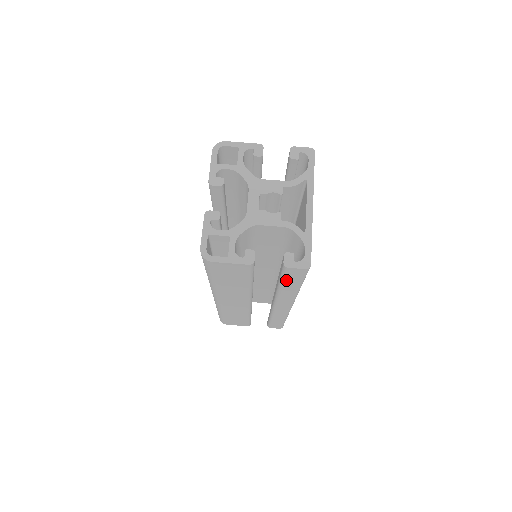
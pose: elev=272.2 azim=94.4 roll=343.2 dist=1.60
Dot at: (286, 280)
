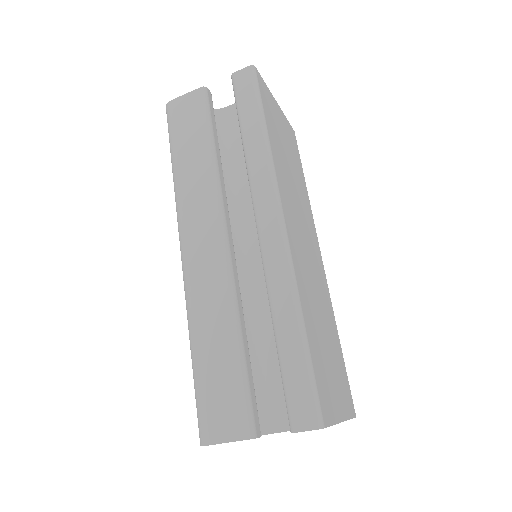
Dot at: occluded
